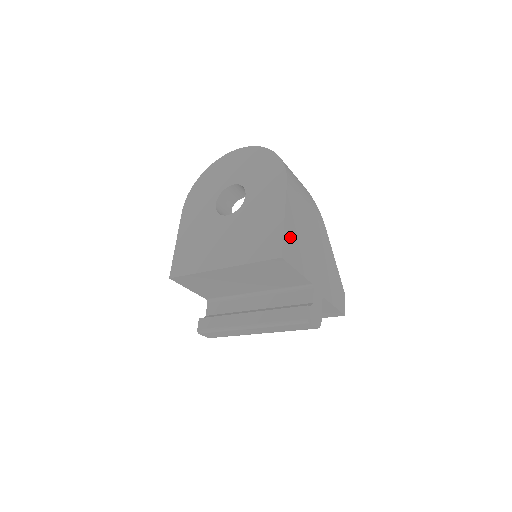
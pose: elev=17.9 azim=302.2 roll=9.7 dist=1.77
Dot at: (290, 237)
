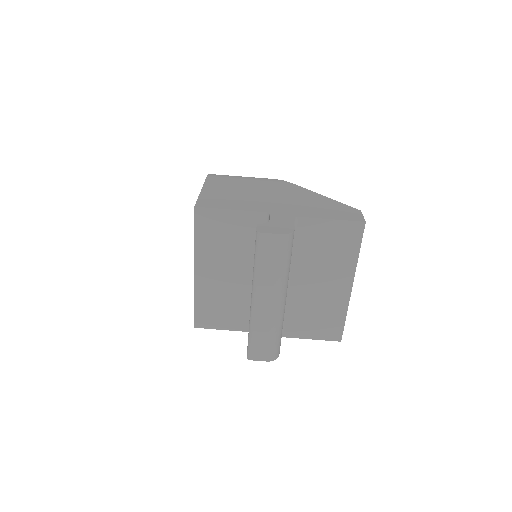
Dot at: (213, 197)
